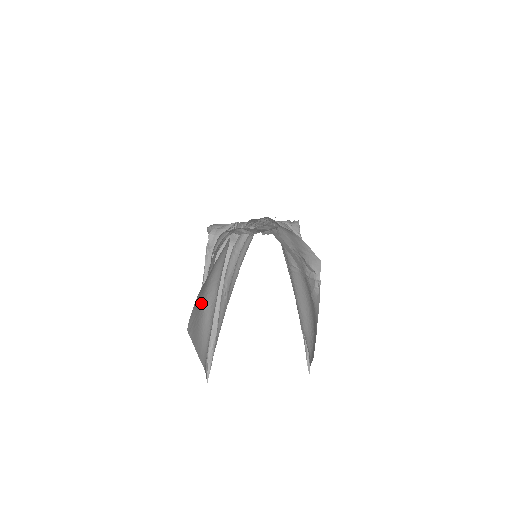
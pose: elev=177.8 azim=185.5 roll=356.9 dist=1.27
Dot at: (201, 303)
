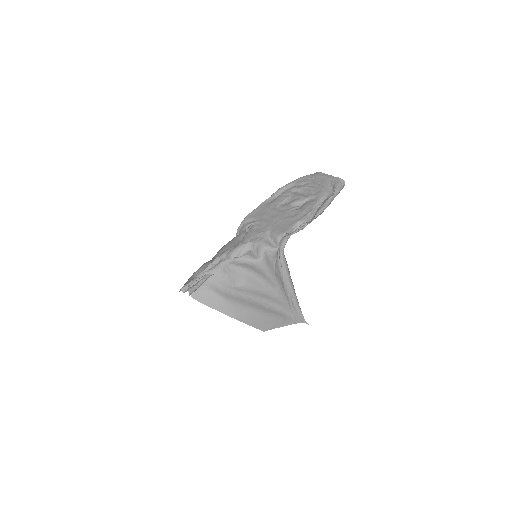
Dot at: occluded
